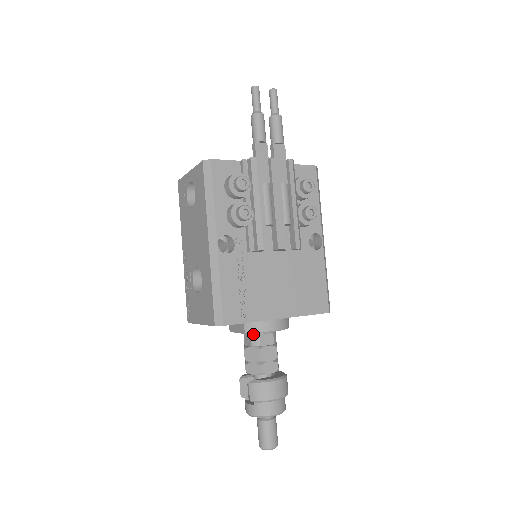
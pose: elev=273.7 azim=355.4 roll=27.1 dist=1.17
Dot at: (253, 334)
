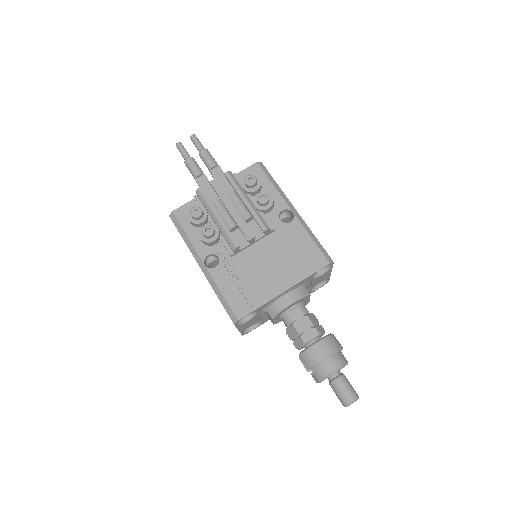
Dot at: (282, 316)
